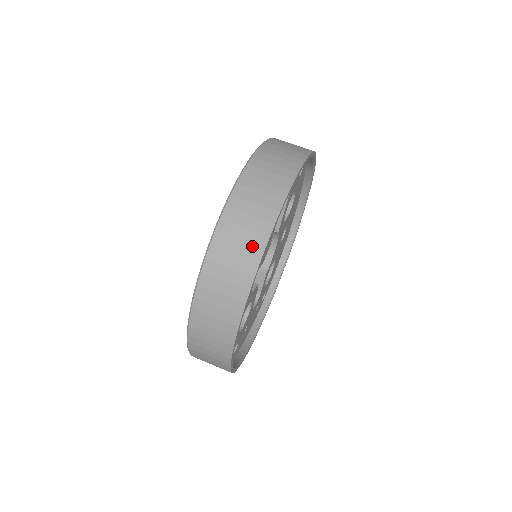
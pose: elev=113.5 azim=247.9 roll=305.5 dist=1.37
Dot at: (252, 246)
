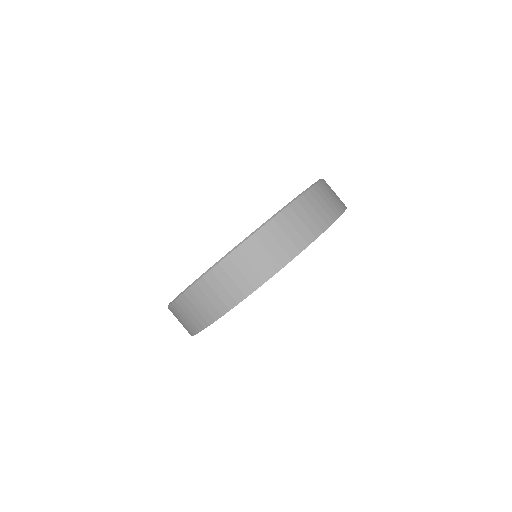
Dot at: (231, 296)
